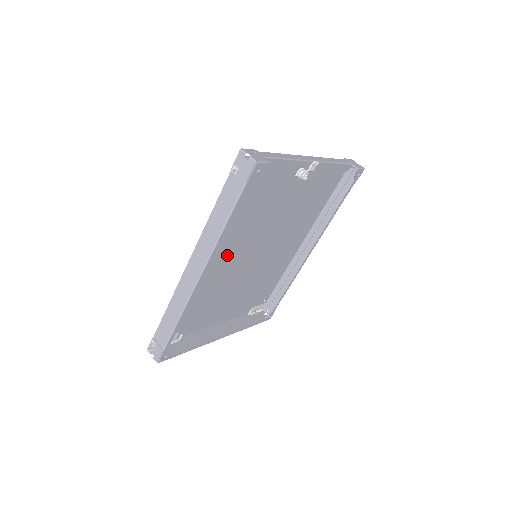
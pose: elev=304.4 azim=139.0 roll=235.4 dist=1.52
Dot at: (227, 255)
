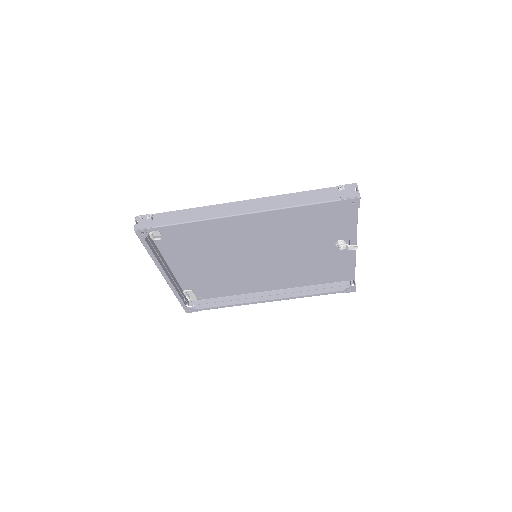
Dot at: (255, 230)
